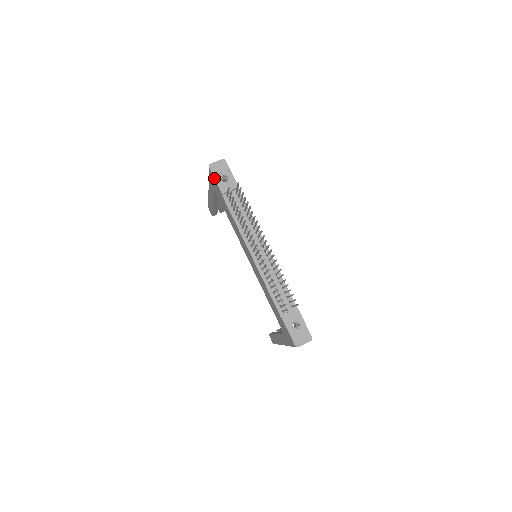
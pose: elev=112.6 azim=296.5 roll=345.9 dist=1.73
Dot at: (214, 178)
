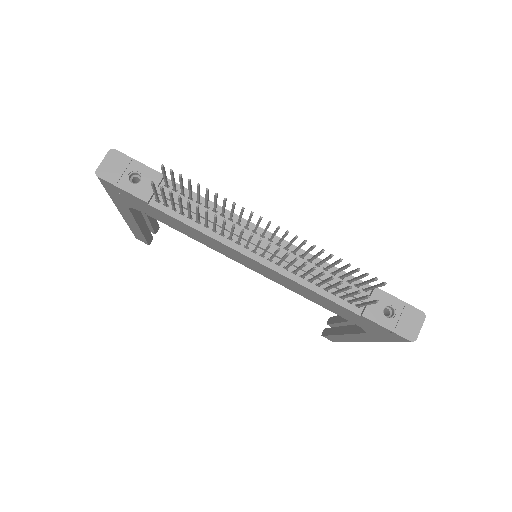
Dot at: (117, 187)
